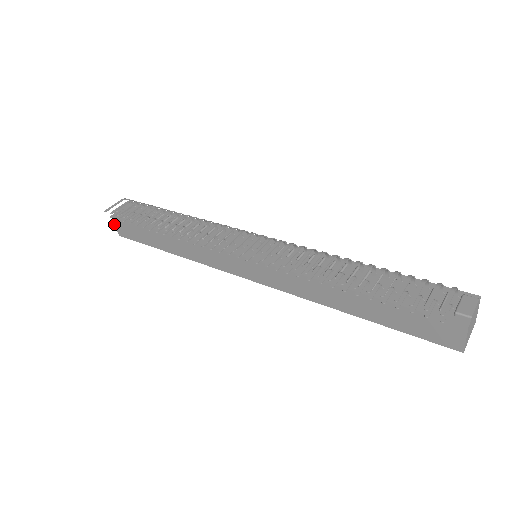
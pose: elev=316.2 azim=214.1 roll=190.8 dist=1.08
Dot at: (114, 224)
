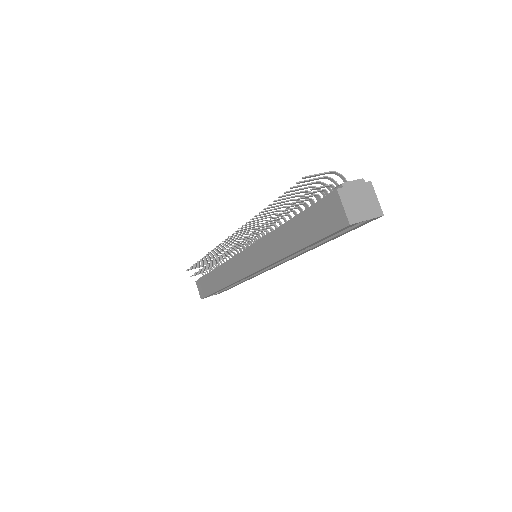
Dot at: (198, 289)
